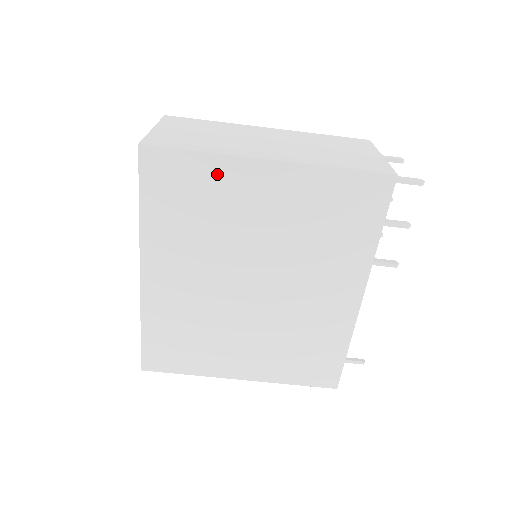
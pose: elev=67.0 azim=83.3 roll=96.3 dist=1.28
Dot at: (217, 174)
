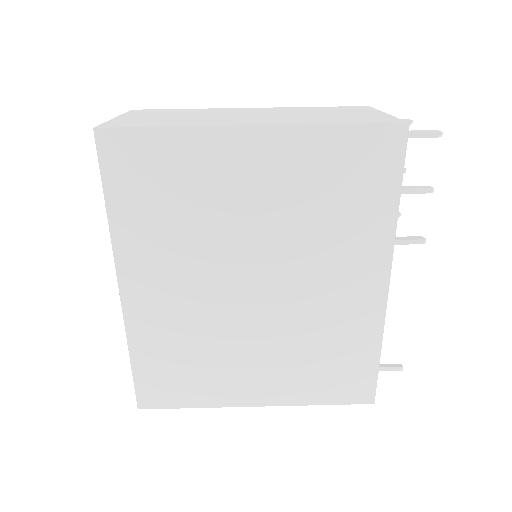
Dot at: (192, 152)
